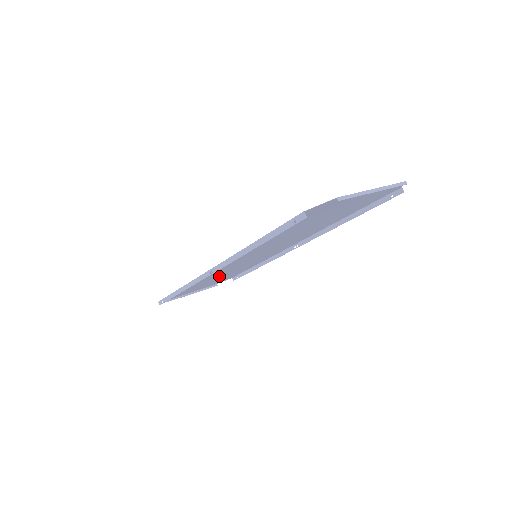
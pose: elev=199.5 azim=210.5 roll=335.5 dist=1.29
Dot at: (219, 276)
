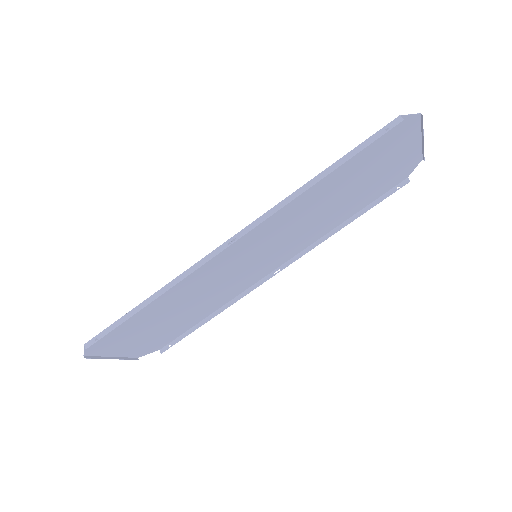
Dot at: (181, 308)
